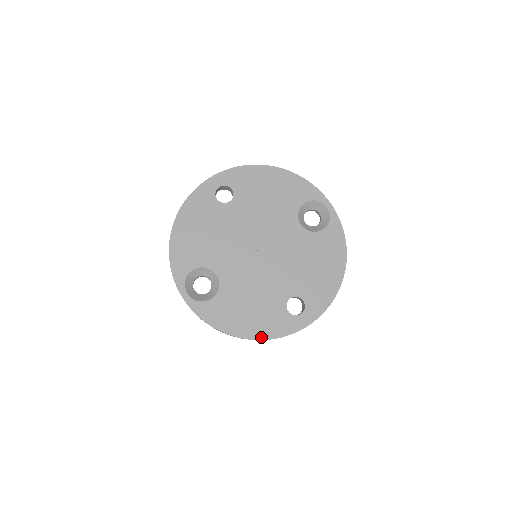
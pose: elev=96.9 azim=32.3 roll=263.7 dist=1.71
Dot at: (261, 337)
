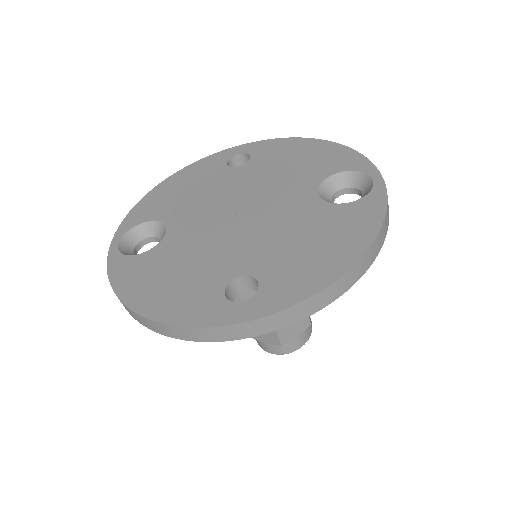
Dot at: (158, 317)
